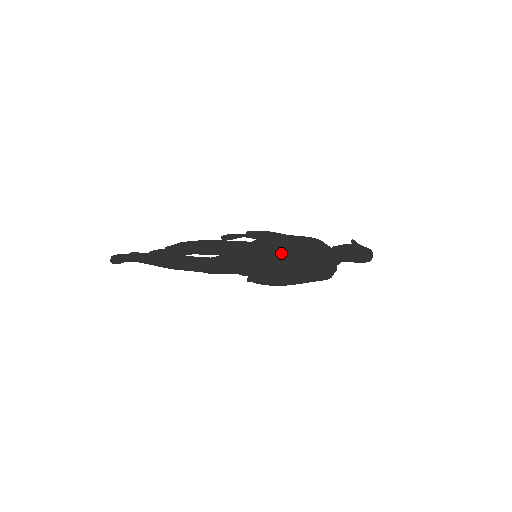
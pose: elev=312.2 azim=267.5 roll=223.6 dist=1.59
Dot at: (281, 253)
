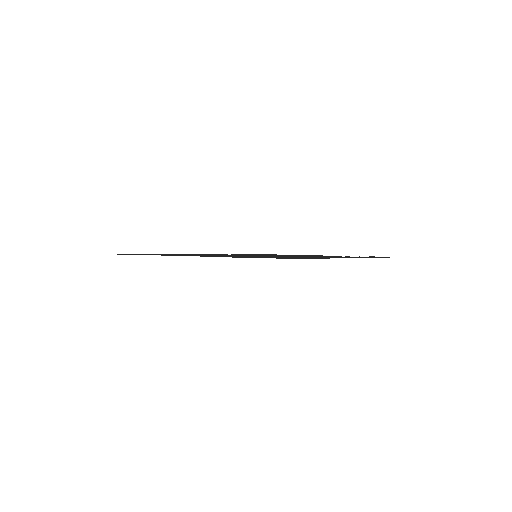
Dot at: occluded
